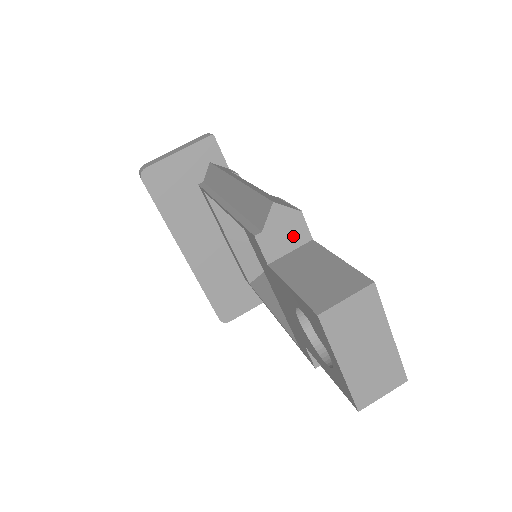
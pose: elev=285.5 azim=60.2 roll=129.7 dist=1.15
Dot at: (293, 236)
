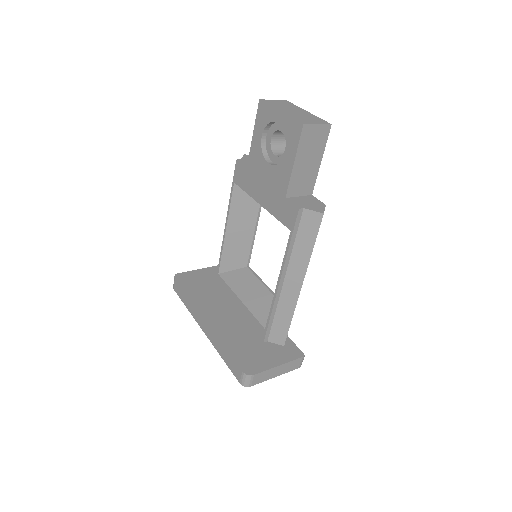
Dot at: occluded
